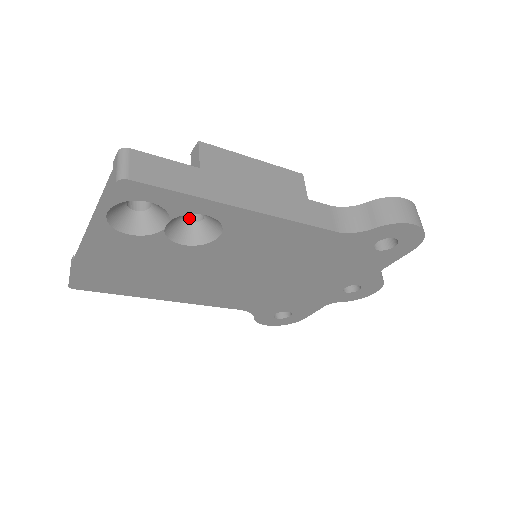
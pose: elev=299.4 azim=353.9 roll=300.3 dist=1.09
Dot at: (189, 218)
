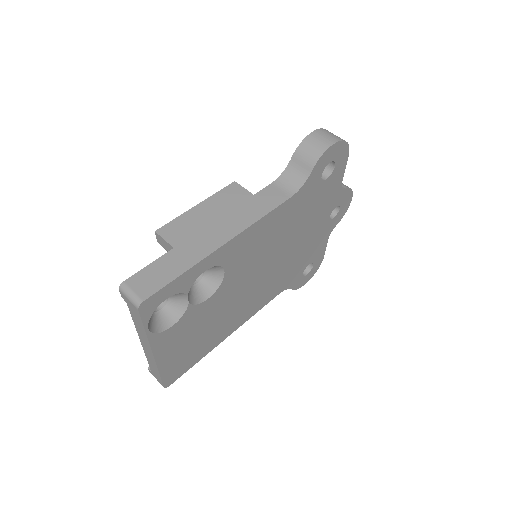
Dot at: occluded
